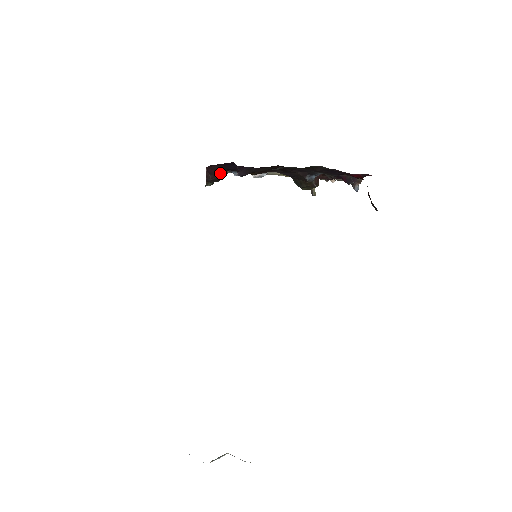
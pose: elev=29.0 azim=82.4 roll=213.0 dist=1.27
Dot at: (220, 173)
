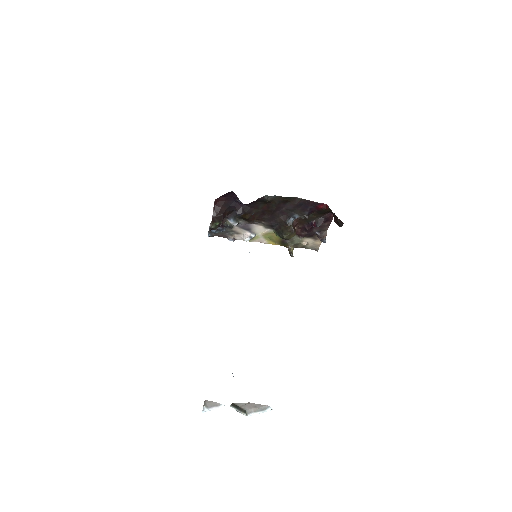
Dot at: (223, 212)
